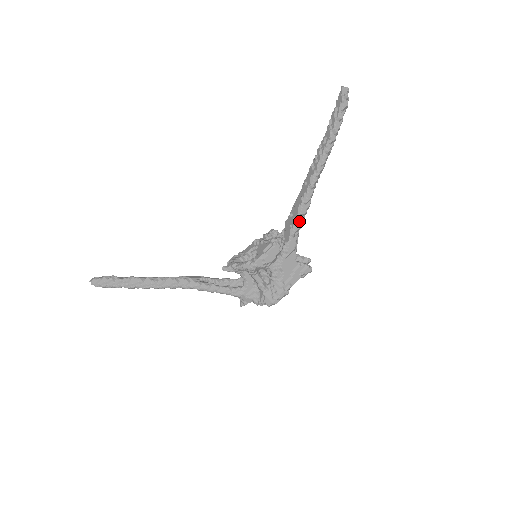
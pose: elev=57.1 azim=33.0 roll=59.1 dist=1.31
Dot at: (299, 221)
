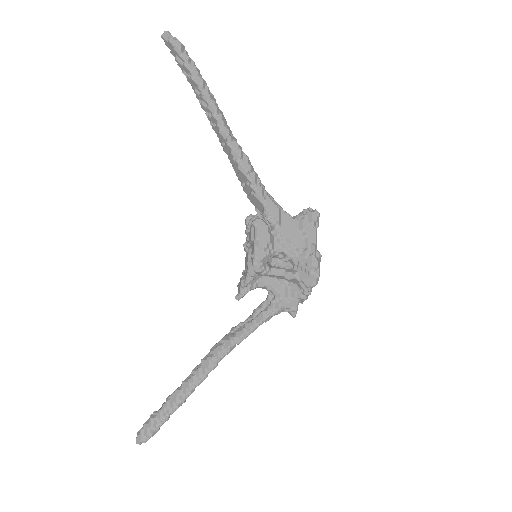
Dot at: (253, 180)
